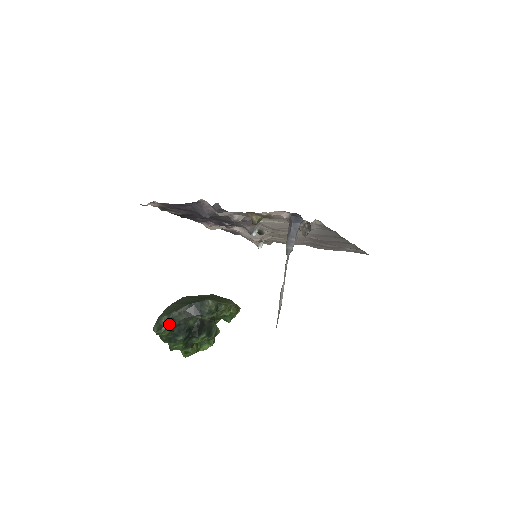
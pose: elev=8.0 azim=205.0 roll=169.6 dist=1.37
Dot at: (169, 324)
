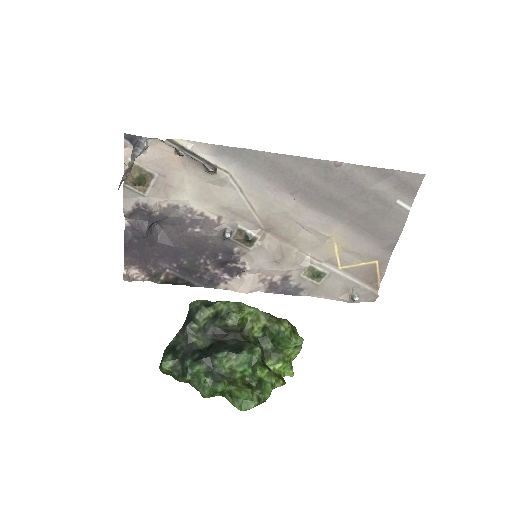
Dot at: (168, 351)
